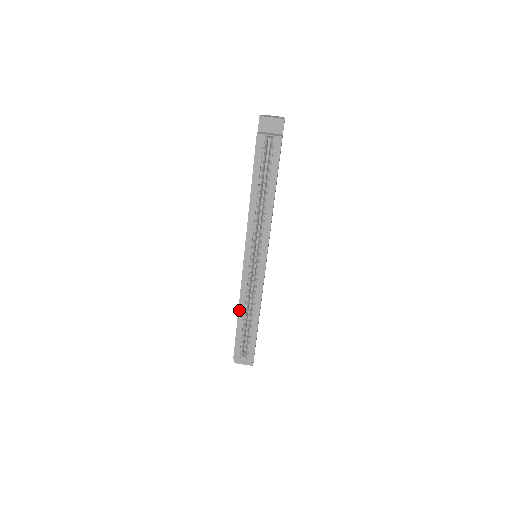
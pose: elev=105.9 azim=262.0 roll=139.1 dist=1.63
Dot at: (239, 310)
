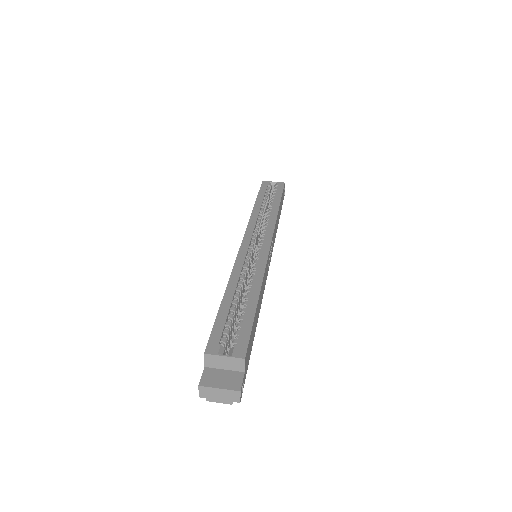
Dot at: (228, 285)
